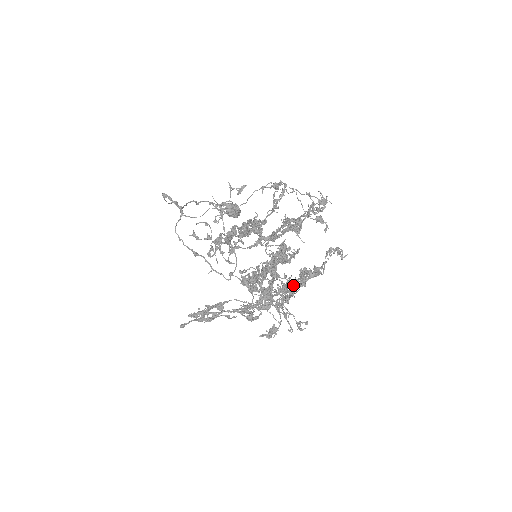
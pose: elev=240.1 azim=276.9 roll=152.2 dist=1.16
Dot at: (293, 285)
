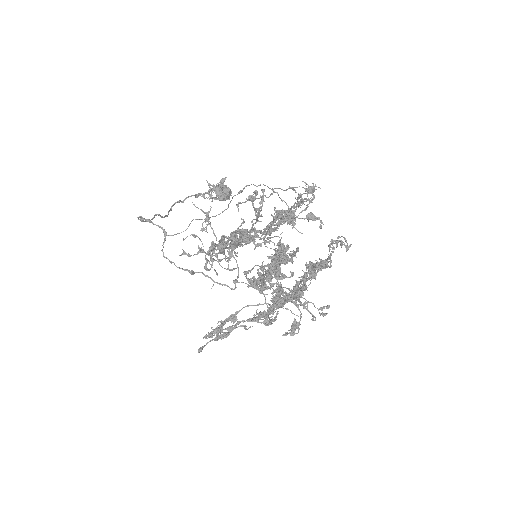
Dot at: (303, 279)
